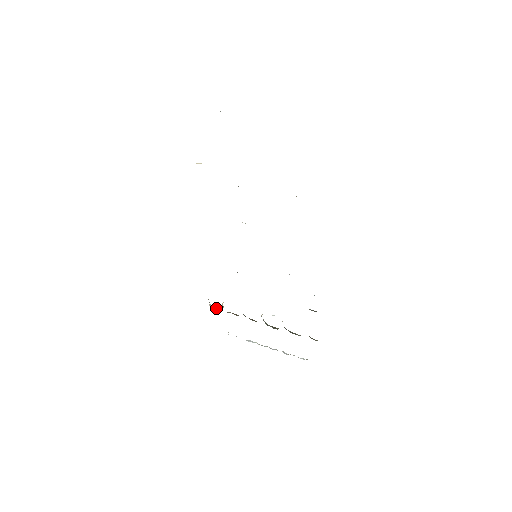
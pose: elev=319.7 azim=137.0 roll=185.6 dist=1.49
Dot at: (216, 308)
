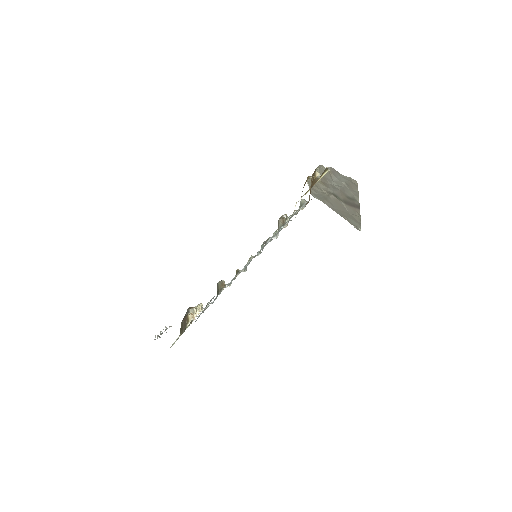
Dot at: occluded
